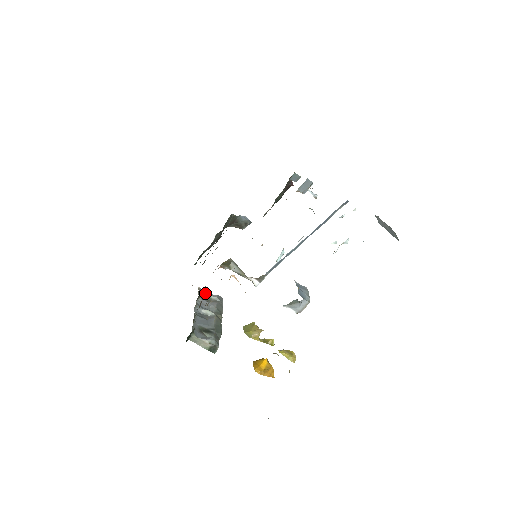
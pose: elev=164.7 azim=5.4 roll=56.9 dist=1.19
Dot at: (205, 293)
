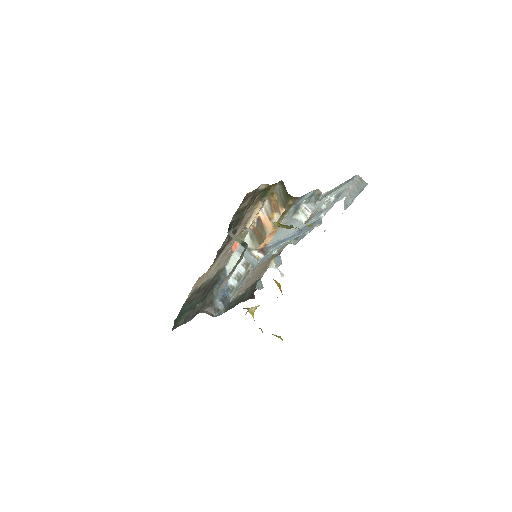
Dot at: occluded
